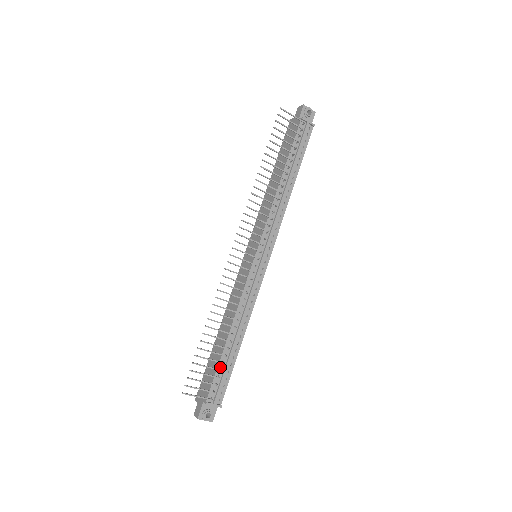
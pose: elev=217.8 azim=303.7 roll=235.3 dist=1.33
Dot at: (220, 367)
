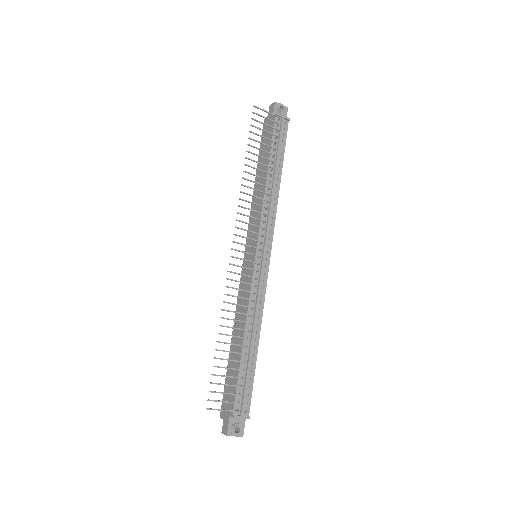
Dot at: (241, 375)
